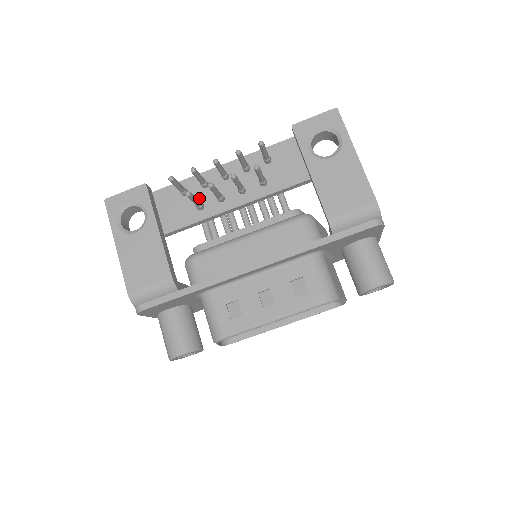
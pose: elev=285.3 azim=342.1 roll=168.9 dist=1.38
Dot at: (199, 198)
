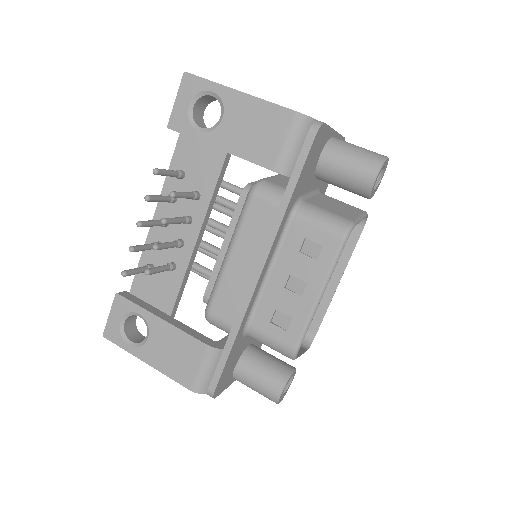
Dot at: (165, 261)
